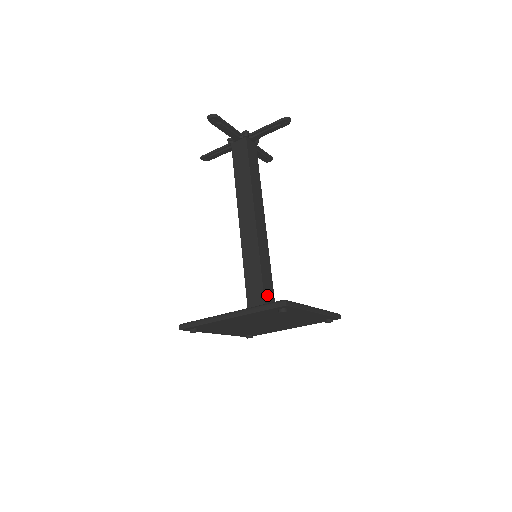
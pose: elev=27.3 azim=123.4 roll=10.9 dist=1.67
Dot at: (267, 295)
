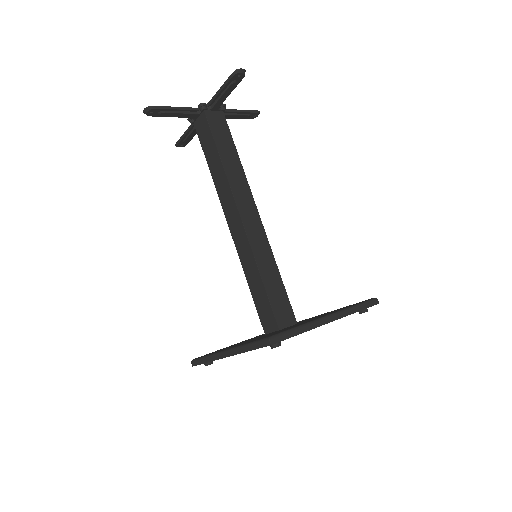
Dot at: (276, 303)
